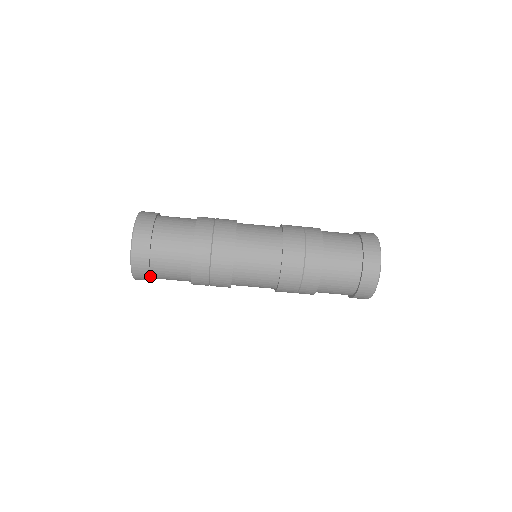
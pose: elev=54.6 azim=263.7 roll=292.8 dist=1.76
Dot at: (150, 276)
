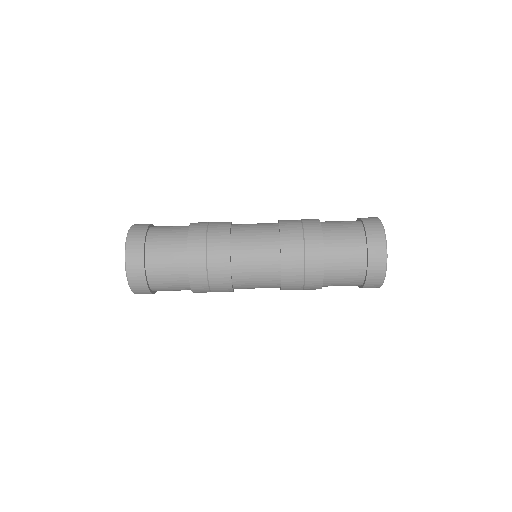
Dot at: (148, 288)
